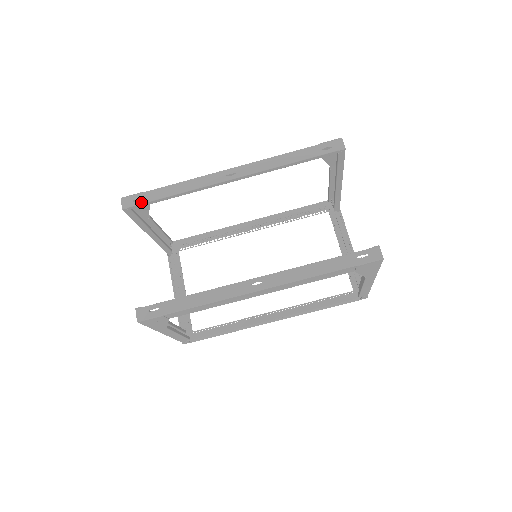
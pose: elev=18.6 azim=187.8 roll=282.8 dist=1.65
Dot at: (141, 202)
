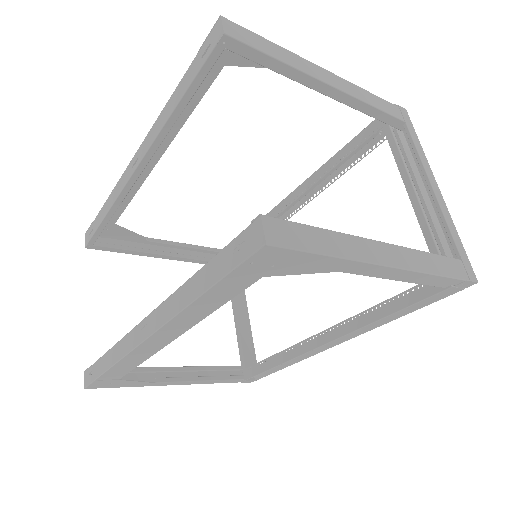
Dot at: (92, 234)
